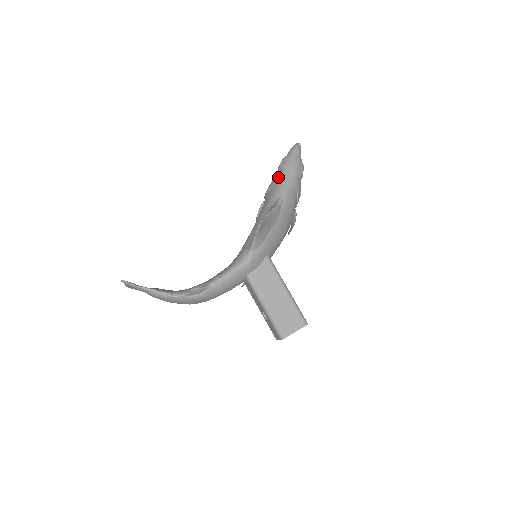
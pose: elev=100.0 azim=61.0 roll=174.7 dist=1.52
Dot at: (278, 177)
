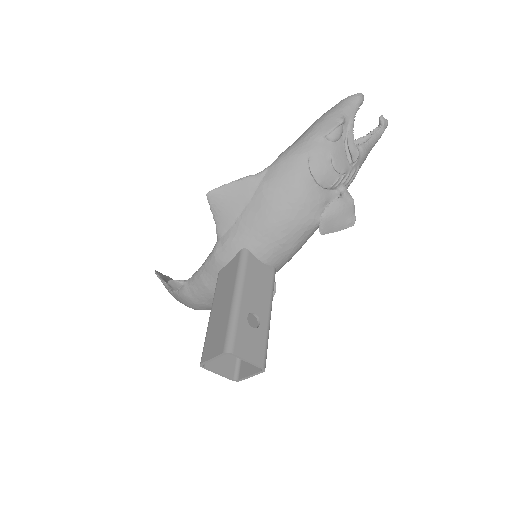
Dot at: occluded
